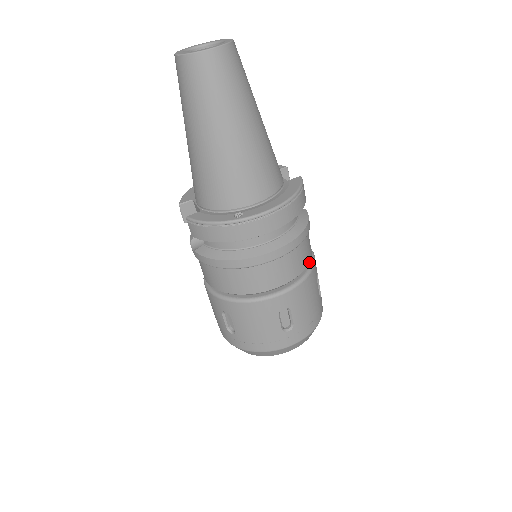
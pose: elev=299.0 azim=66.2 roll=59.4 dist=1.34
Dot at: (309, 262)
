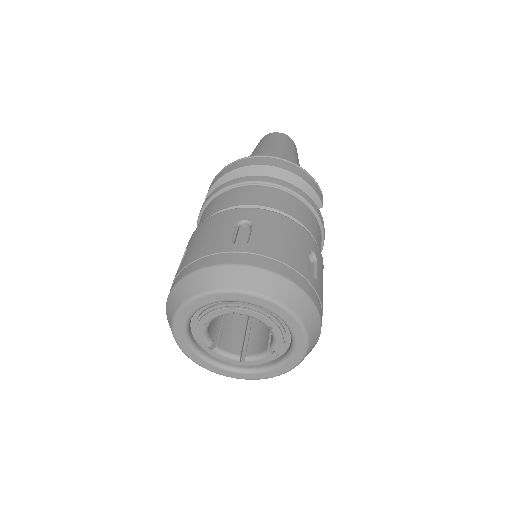
Dot at: (303, 224)
